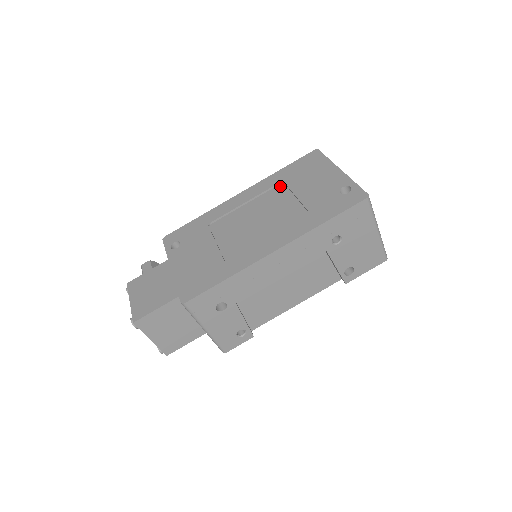
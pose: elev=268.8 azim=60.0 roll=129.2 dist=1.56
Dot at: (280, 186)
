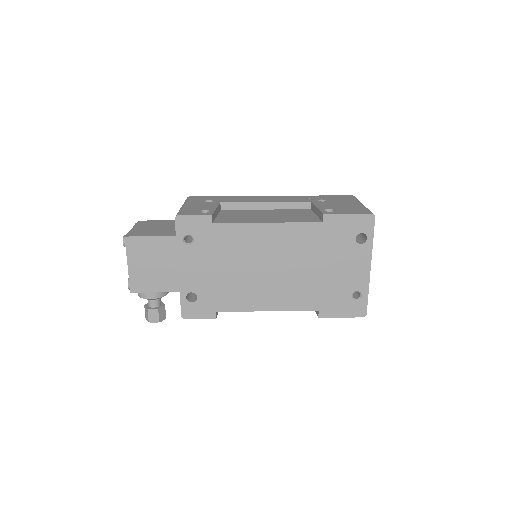
Dot at: occluded
